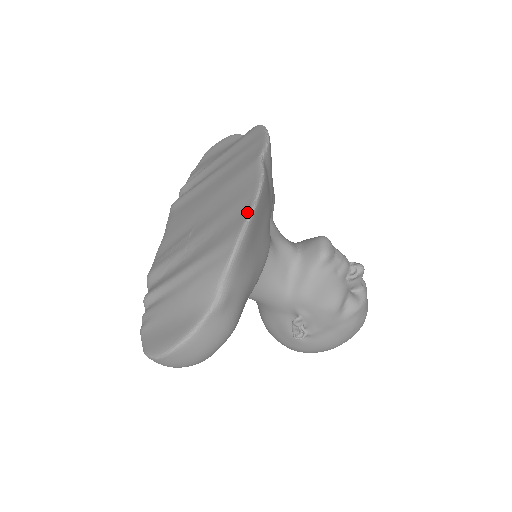
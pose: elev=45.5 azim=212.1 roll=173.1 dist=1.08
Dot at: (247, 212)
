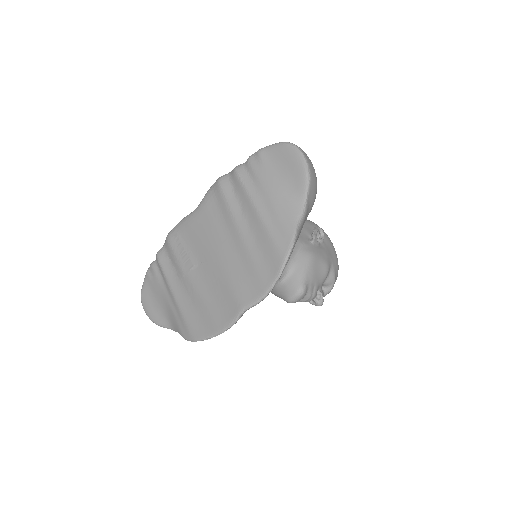
Dot at: (205, 336)
